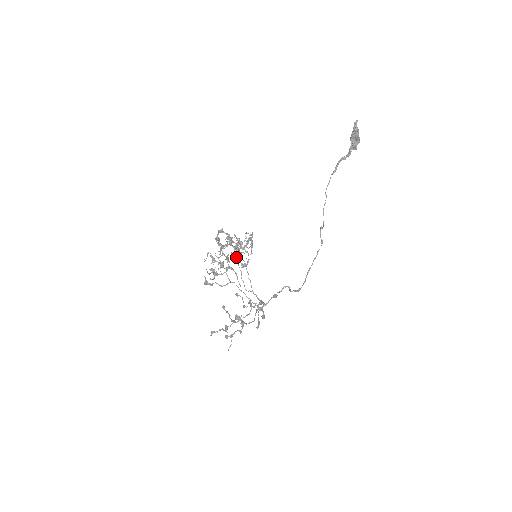
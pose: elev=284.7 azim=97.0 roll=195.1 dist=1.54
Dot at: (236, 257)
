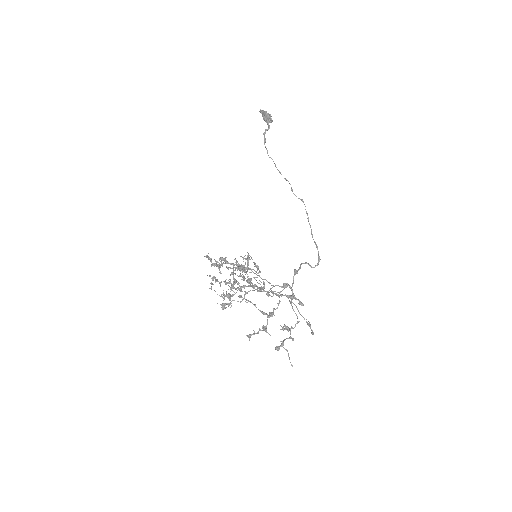
Dot at: (243, 275)
